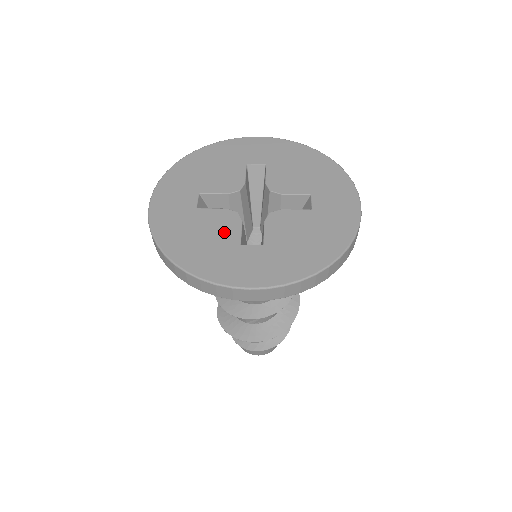
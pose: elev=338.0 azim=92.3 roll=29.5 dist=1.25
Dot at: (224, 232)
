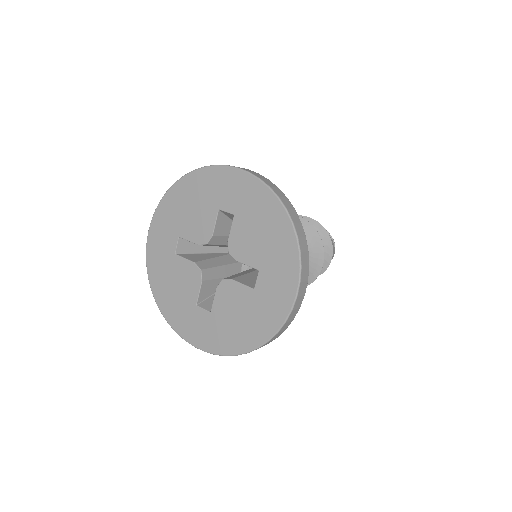
Dot at: (188, 288)
